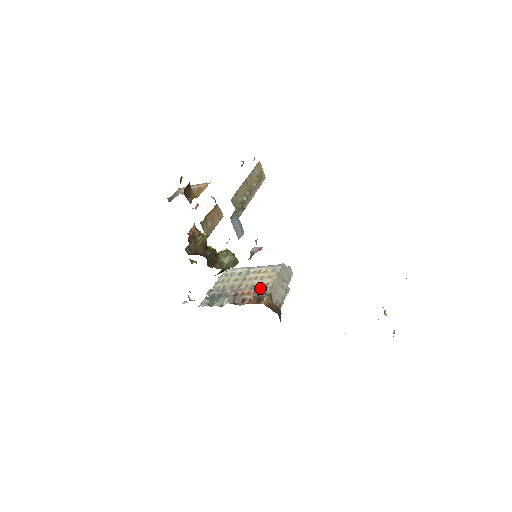
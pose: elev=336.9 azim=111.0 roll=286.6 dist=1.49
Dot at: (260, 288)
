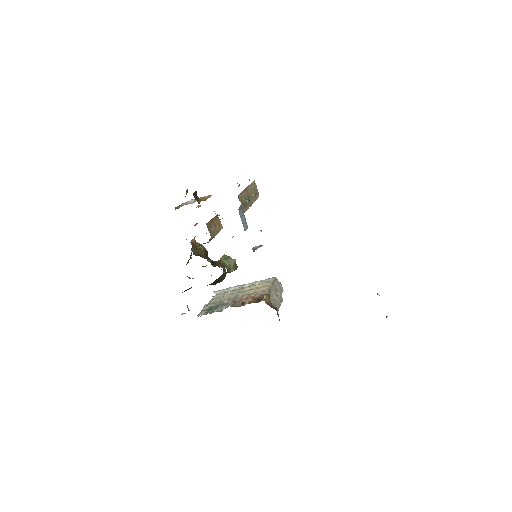
Dot at: (257, 293)
